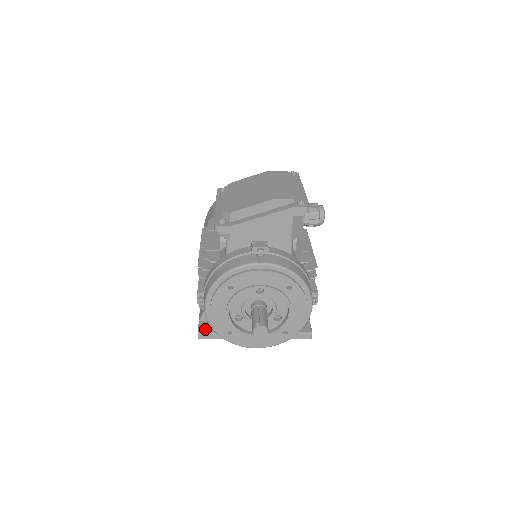
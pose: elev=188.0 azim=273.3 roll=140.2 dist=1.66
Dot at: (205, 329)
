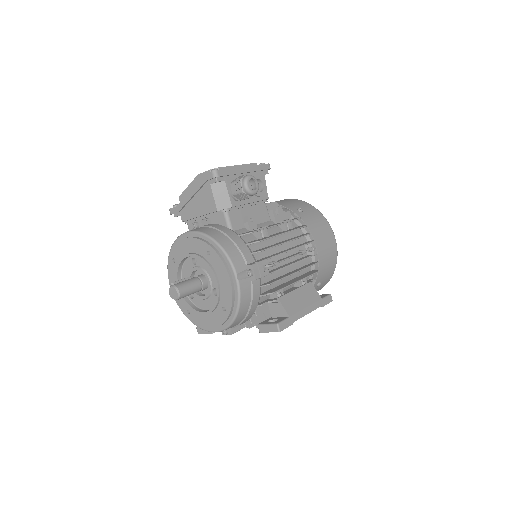
Dot at: occluded
